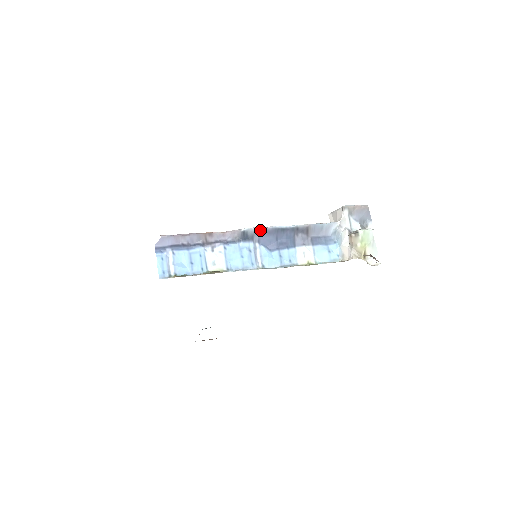
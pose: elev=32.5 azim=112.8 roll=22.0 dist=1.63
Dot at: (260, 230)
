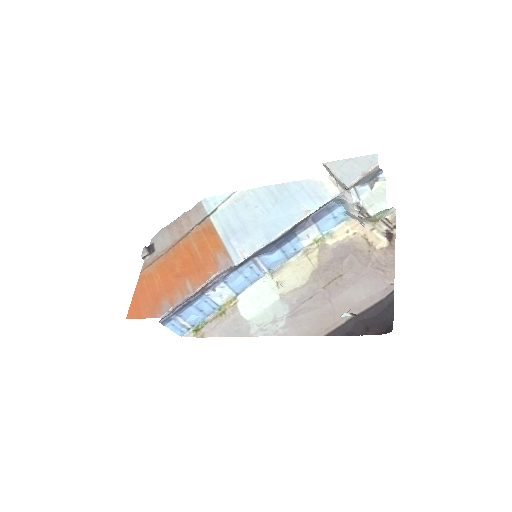
Dot at: (255, 253)
